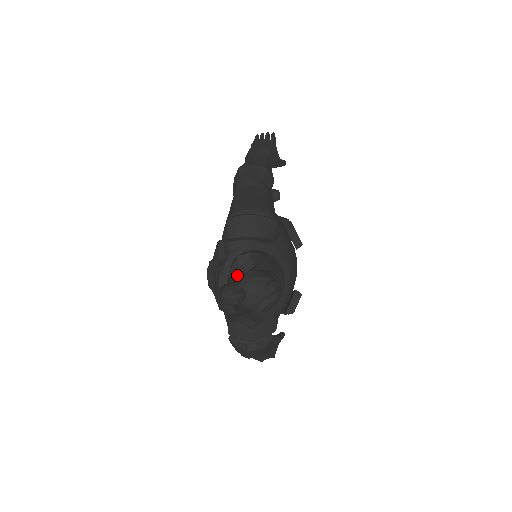
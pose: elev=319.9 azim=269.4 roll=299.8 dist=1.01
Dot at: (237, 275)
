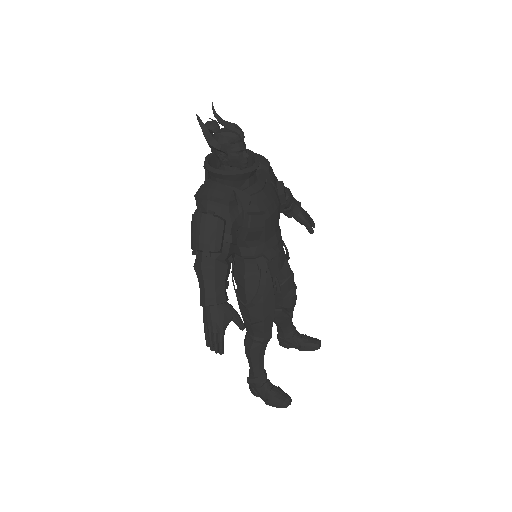
Dot at: (221, 118)
